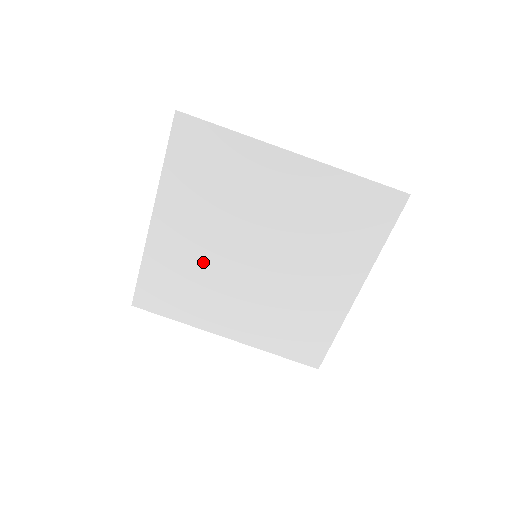
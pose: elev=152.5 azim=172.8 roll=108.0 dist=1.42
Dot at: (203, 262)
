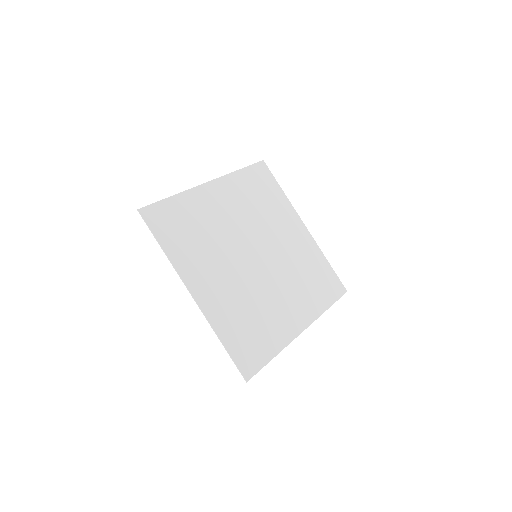
Dot at: (242, 291)
